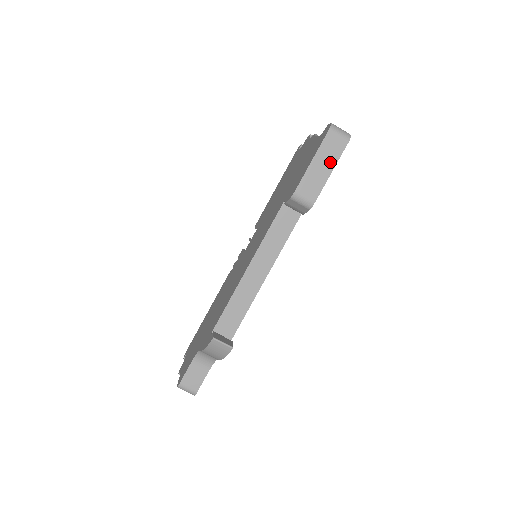
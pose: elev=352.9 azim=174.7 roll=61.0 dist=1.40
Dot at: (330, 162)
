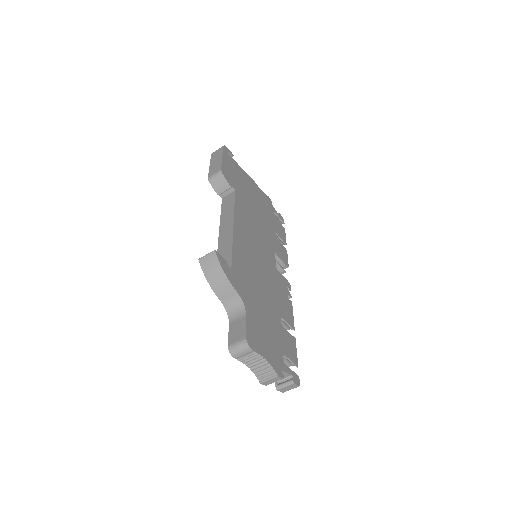
Dot at: (219, 157)
